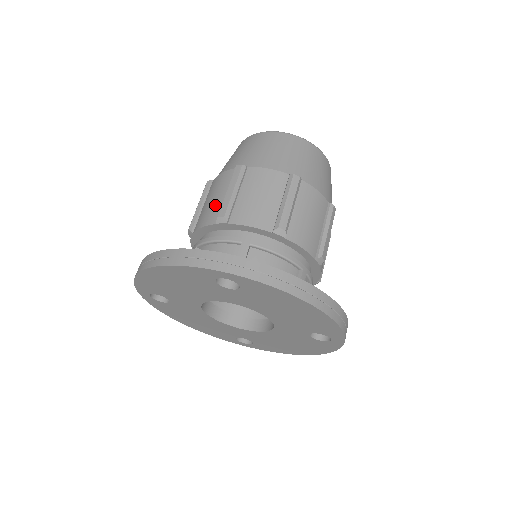
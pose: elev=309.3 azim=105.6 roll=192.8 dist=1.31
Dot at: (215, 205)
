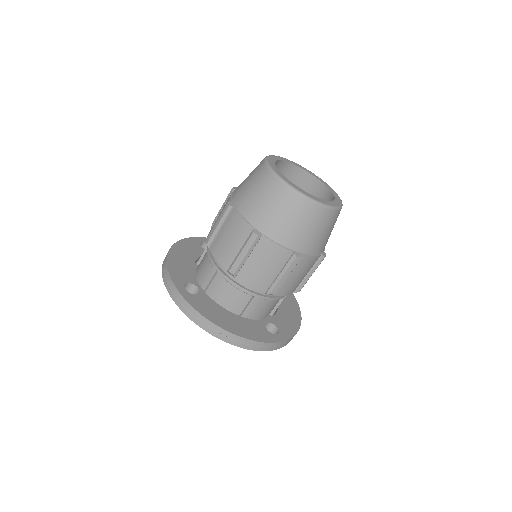
Dot at: occluded
